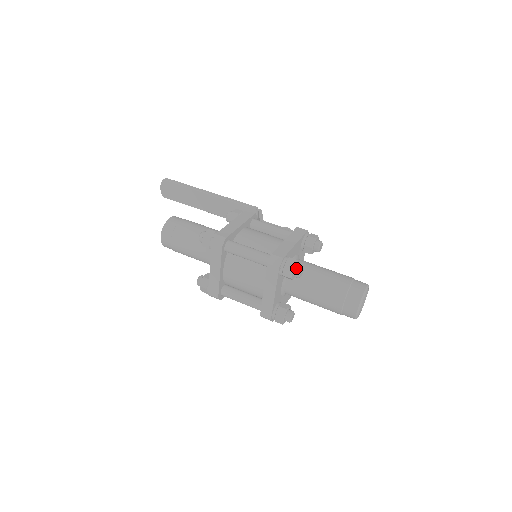
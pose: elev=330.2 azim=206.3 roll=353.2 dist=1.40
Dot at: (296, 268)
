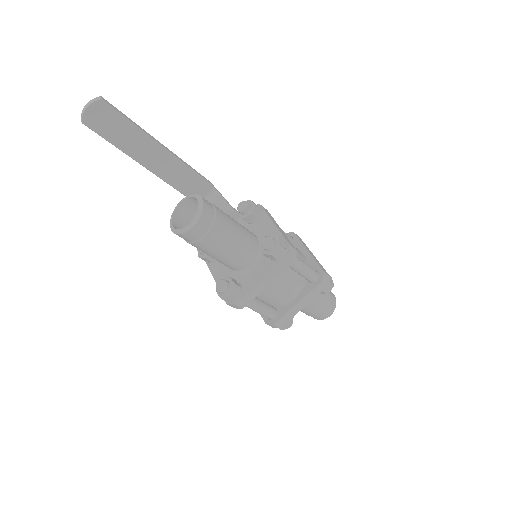
Dot at: occluded
